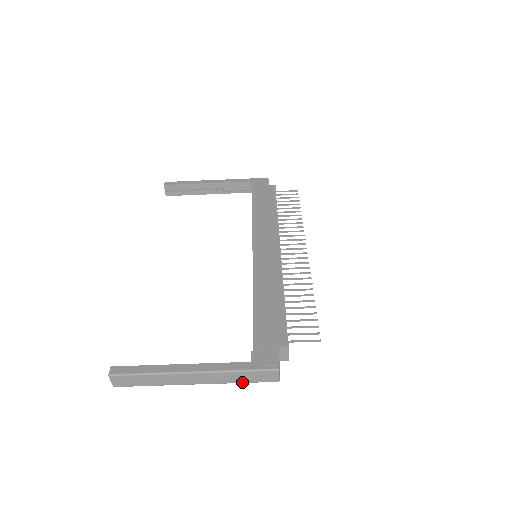
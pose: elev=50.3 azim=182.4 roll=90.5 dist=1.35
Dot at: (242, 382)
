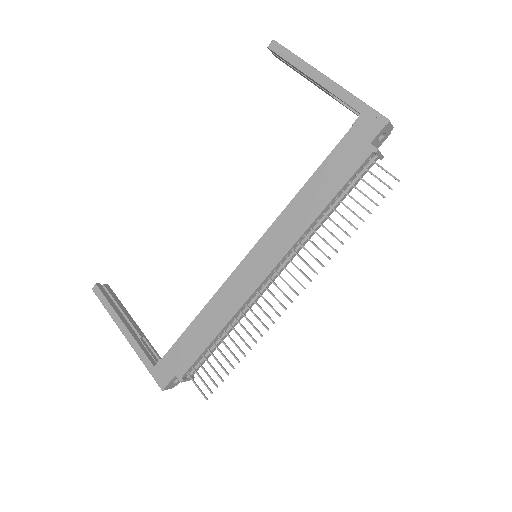
Dot at: occluded
